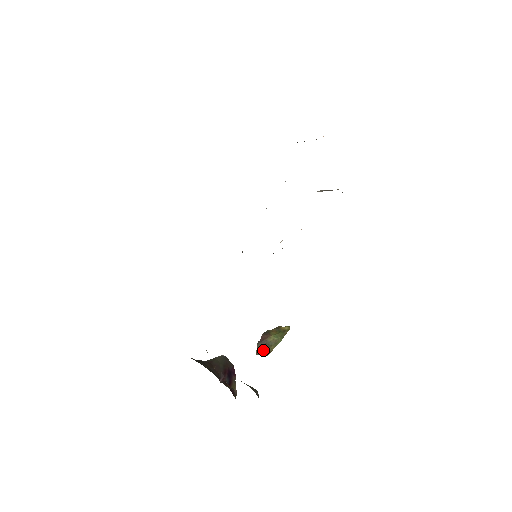
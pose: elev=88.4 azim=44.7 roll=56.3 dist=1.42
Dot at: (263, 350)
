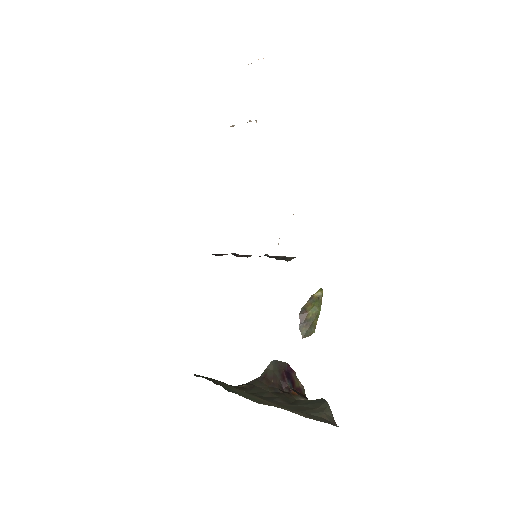
Dot at: (307, 330)
